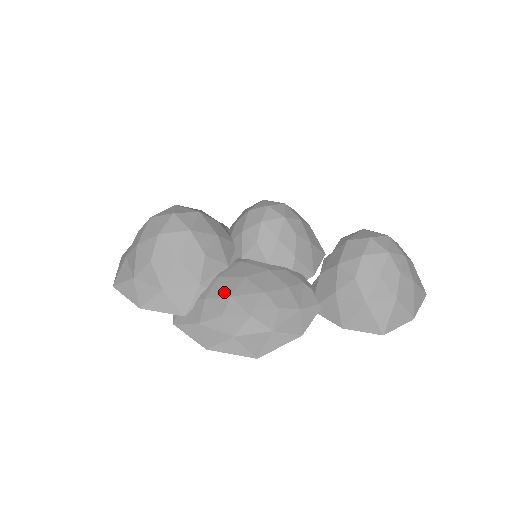
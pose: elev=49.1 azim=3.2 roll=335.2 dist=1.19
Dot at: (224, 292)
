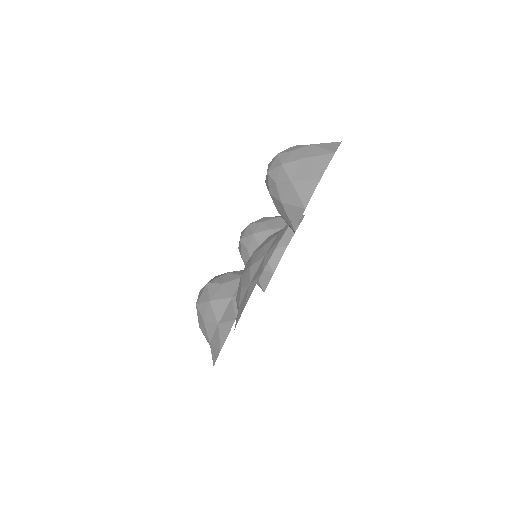
Dot at: occluded
